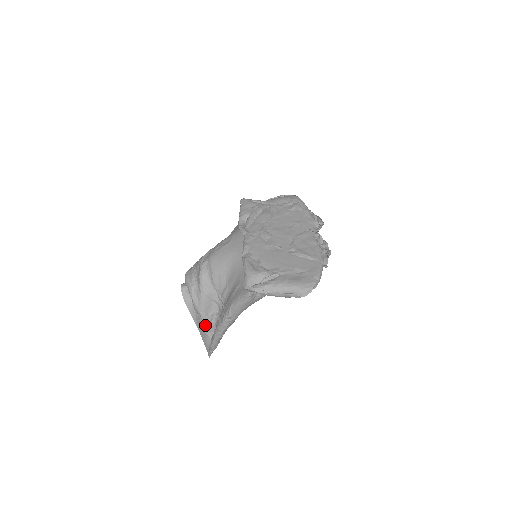
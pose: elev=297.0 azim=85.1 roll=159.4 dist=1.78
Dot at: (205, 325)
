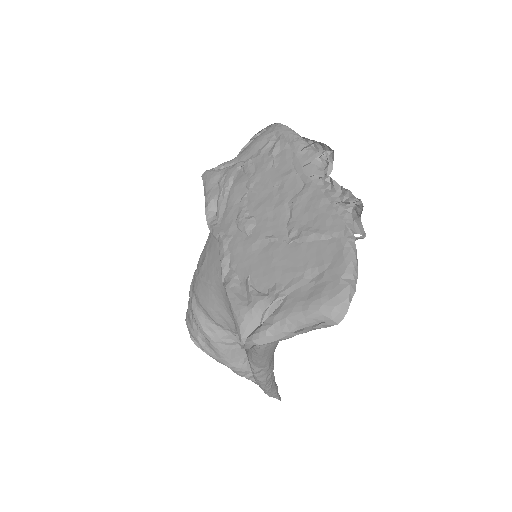
Dot at: (245, 374)
